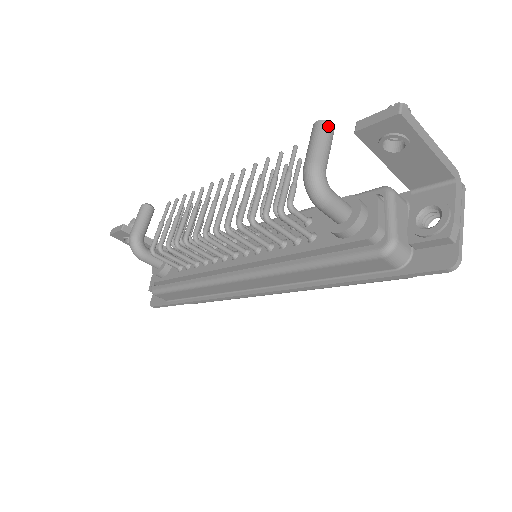
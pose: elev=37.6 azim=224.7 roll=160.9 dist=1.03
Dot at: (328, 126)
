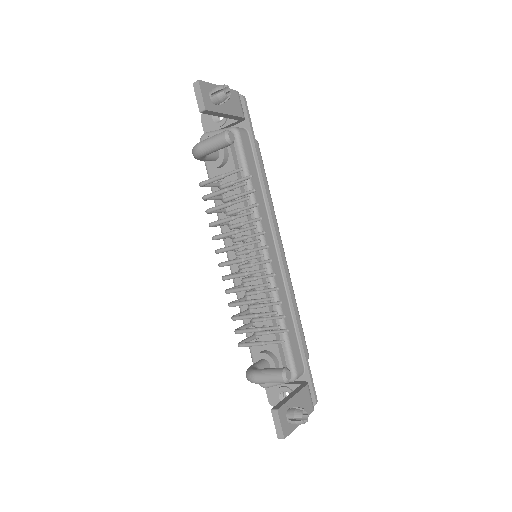
Dot at: occluded
